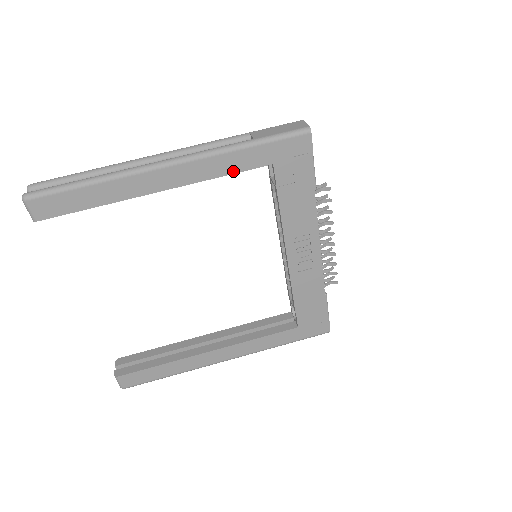
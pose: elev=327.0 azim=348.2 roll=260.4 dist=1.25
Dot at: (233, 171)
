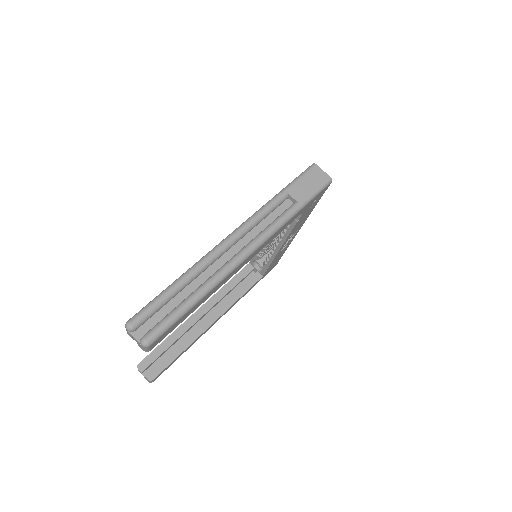
Dot at: occluded
